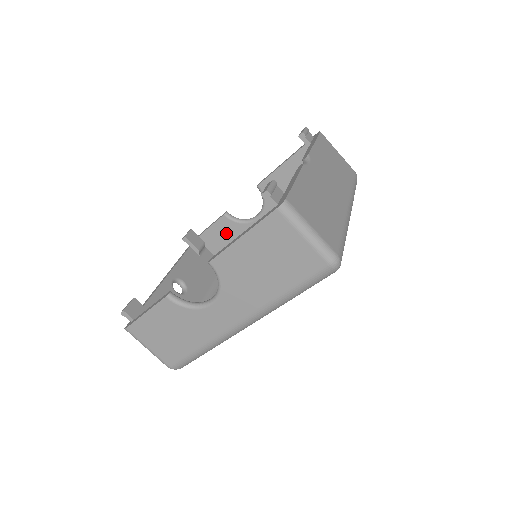
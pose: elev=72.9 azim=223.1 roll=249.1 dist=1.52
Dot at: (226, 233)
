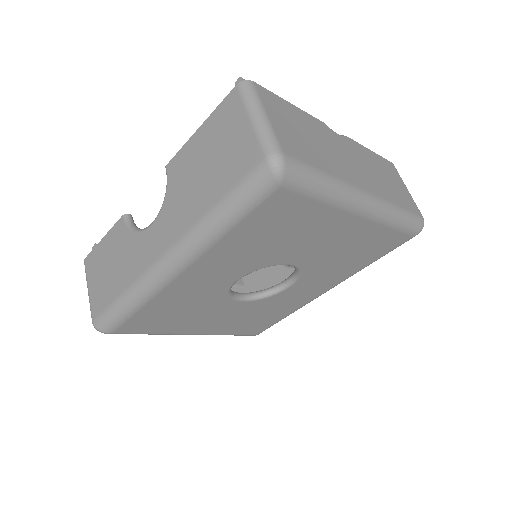
Dot at: (267, 278)
